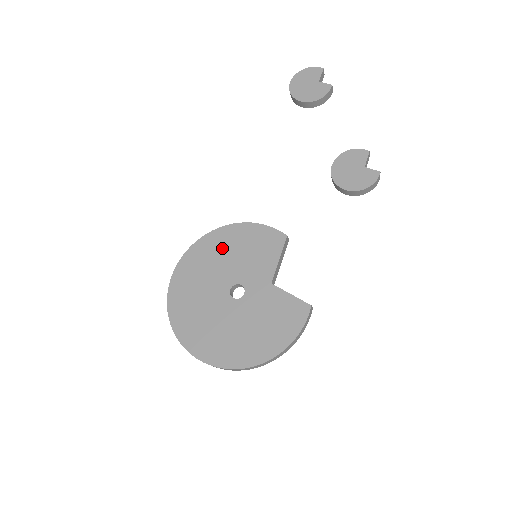
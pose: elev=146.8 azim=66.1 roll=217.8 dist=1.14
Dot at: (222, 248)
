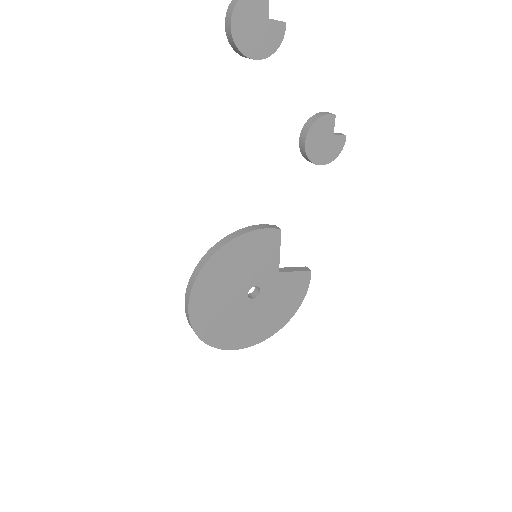
Dot at: (227, 268)
